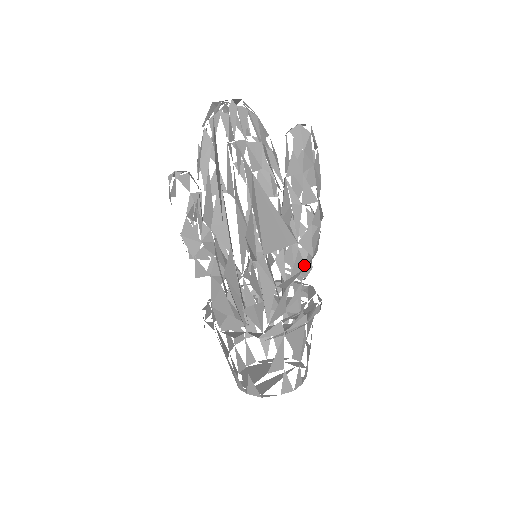
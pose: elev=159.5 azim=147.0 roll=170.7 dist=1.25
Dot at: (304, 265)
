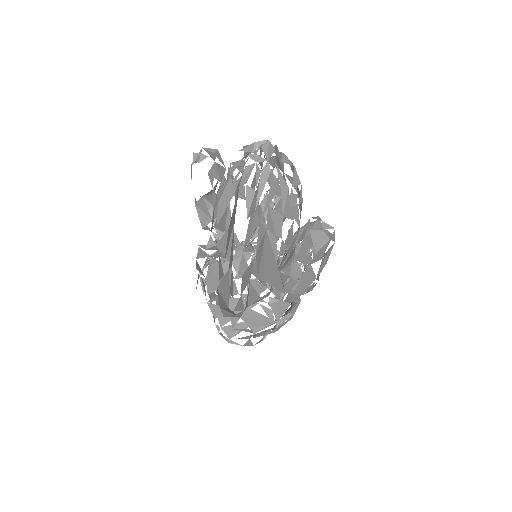
Dot at: (291, 291)
